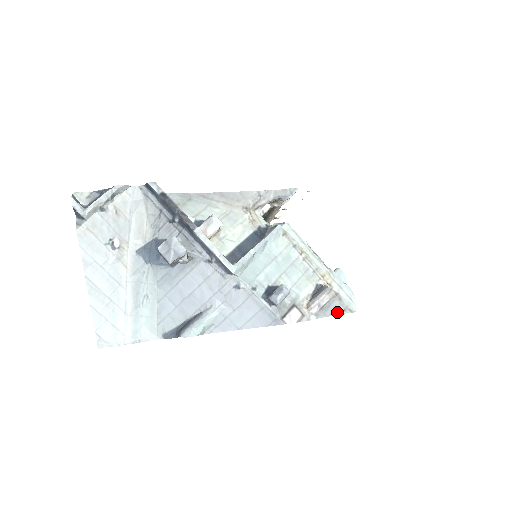
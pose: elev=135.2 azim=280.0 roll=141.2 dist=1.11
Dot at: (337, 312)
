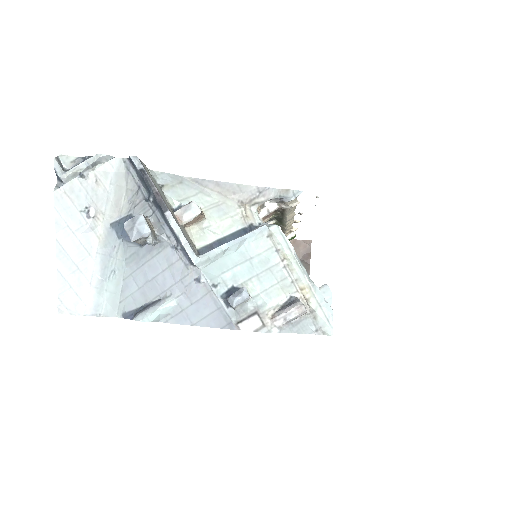
Dot at: (306, 331)
